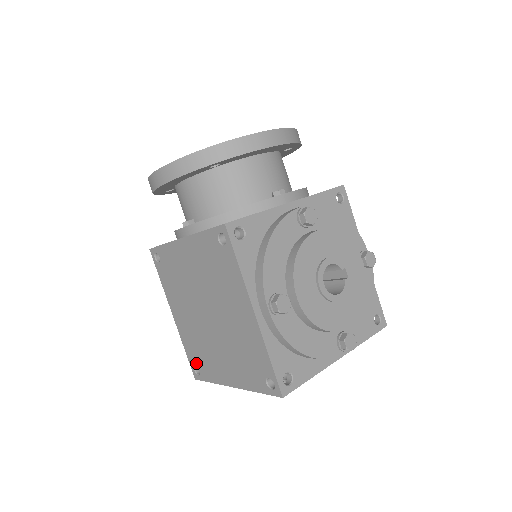
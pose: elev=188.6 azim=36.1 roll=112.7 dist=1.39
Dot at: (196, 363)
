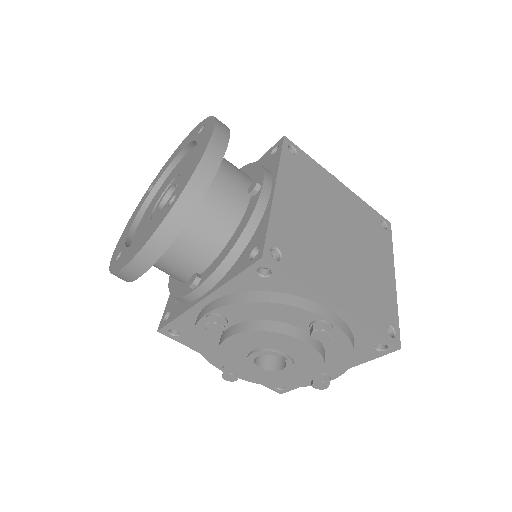
Dot at: occluded
